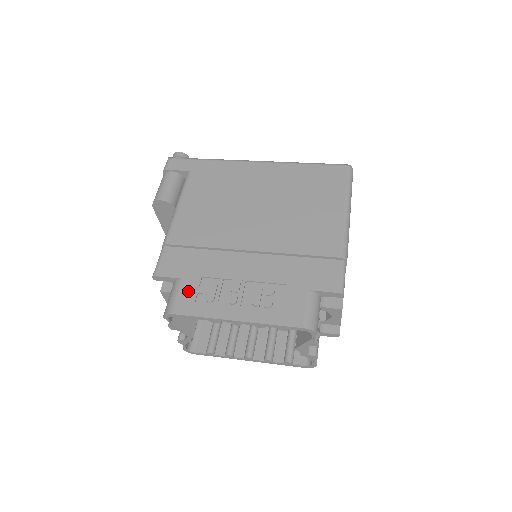
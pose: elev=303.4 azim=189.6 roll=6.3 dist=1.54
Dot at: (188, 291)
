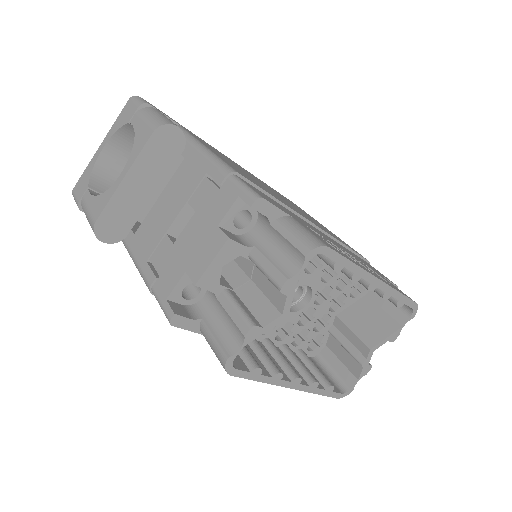
Dot at: (313, 232)
